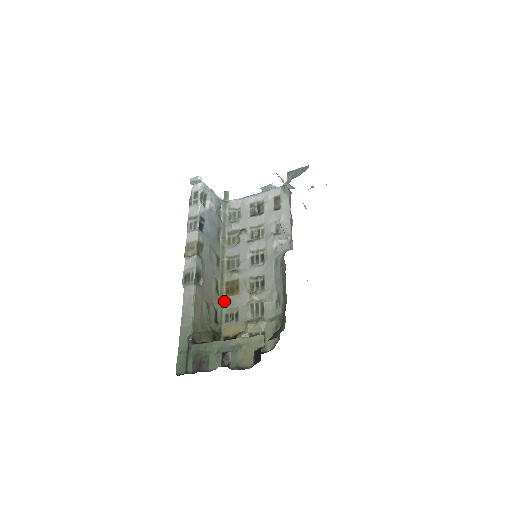
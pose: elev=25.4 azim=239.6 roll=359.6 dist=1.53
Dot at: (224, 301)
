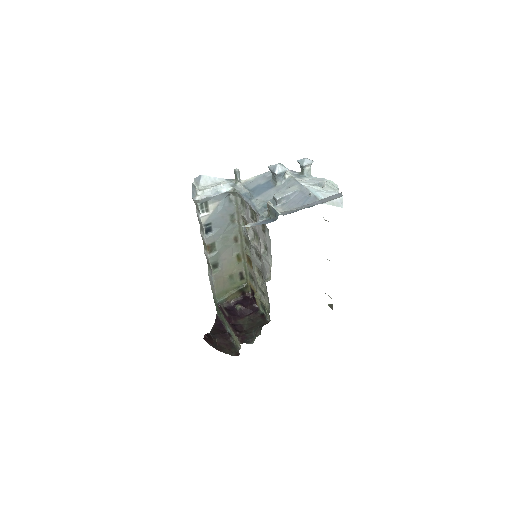
Dot at: (247, 265)
